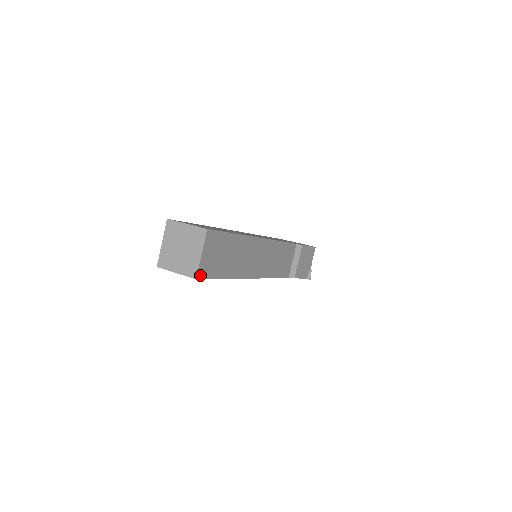
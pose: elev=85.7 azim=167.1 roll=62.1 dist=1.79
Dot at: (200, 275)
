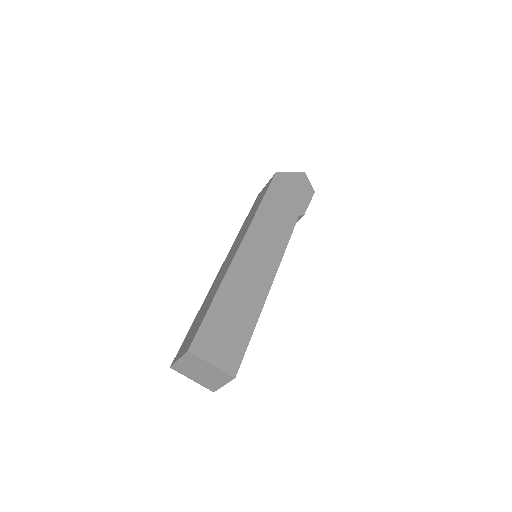
Dot at: occluded
